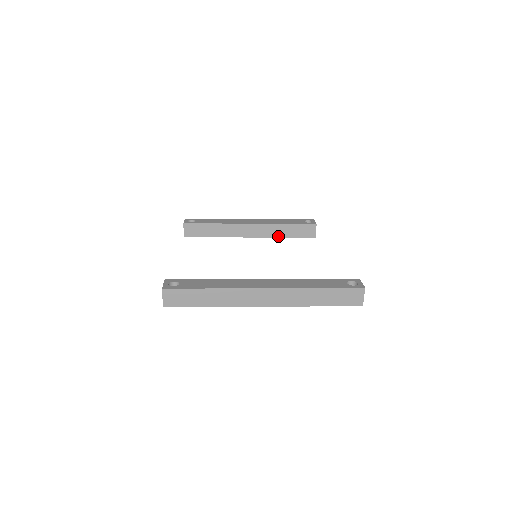
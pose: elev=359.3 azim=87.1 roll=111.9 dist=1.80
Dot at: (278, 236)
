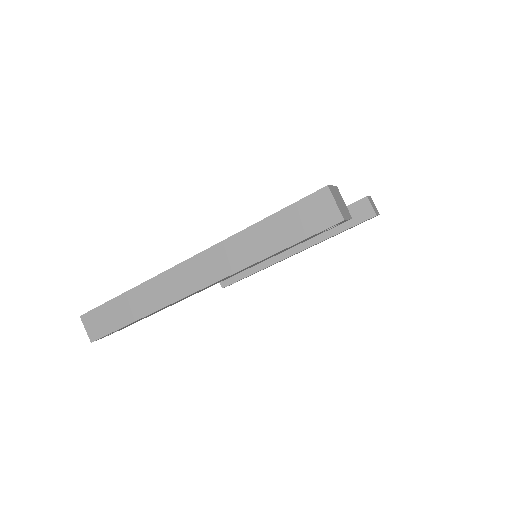
Dot at: (326, 237)
